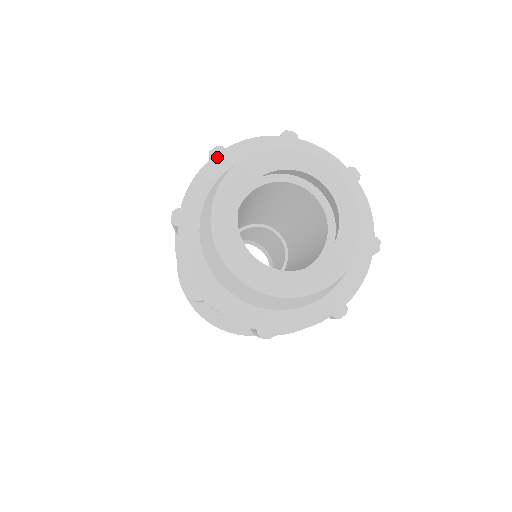
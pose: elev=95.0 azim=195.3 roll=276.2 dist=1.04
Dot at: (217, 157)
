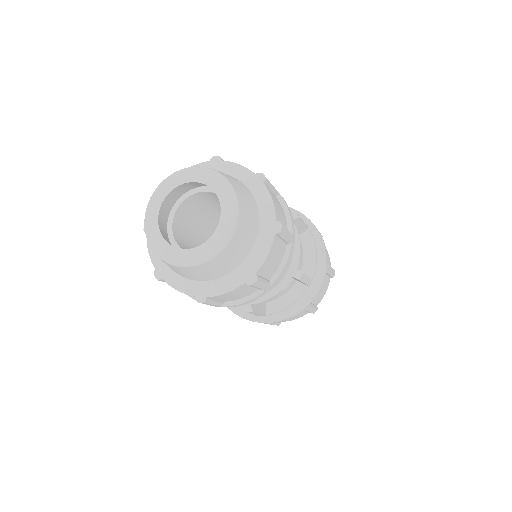
Dot at: (213, 162)
